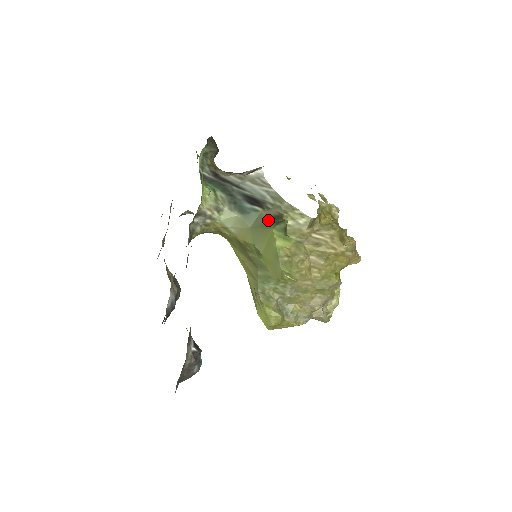
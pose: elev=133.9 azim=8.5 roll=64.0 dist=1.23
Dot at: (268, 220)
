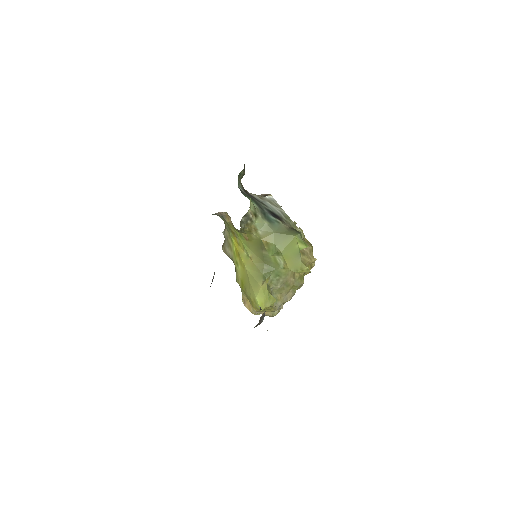
Dot at: (289, 230)
